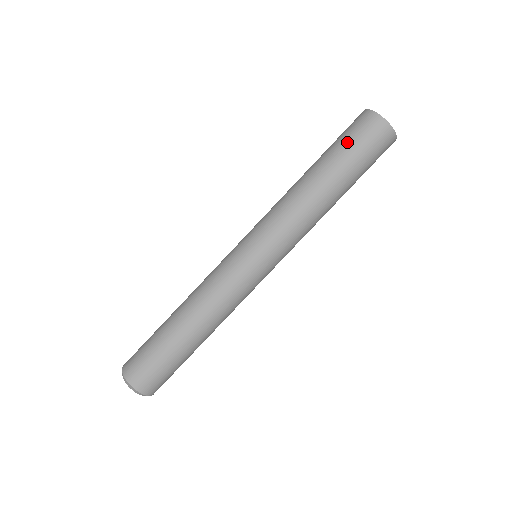
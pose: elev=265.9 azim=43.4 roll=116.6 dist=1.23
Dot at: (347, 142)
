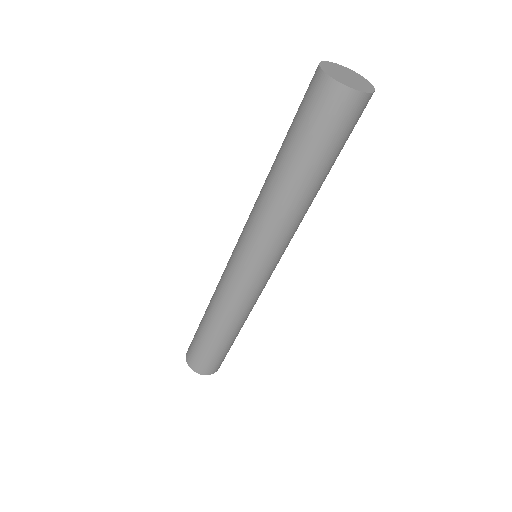
Dot at: (302, 126)
